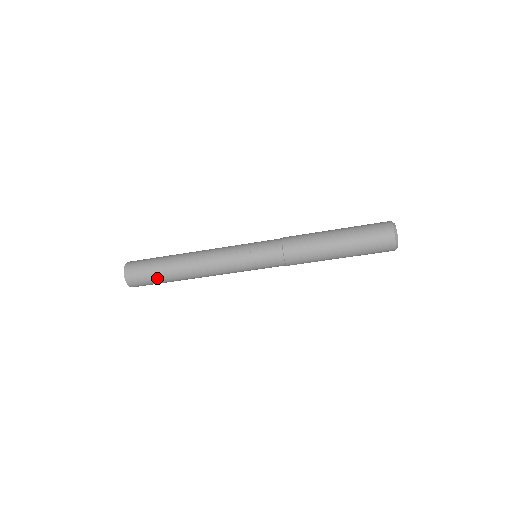
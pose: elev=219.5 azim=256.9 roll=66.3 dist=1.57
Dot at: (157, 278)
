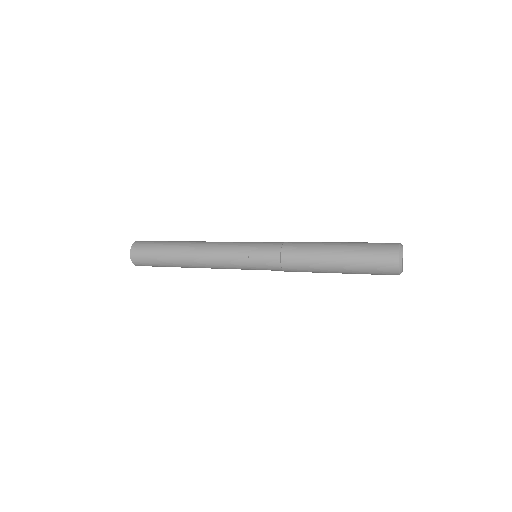
Dot at: (162, 266)
